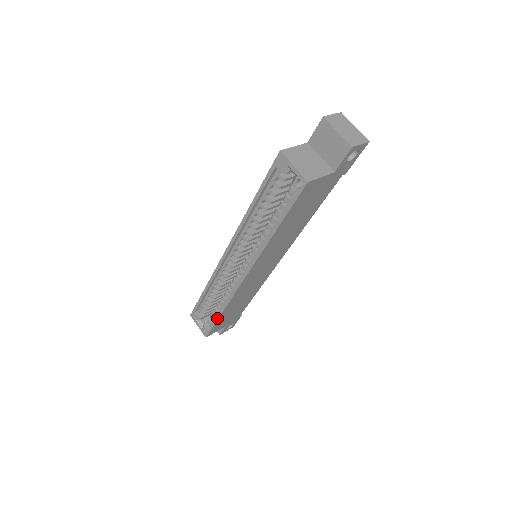
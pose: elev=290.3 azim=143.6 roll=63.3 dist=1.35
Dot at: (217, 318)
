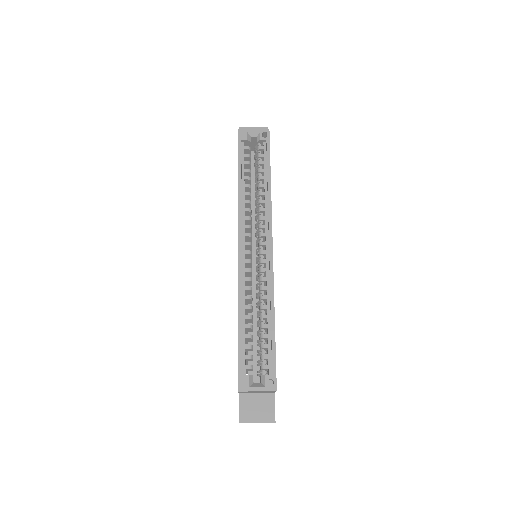
Dot at: (273, 335)
